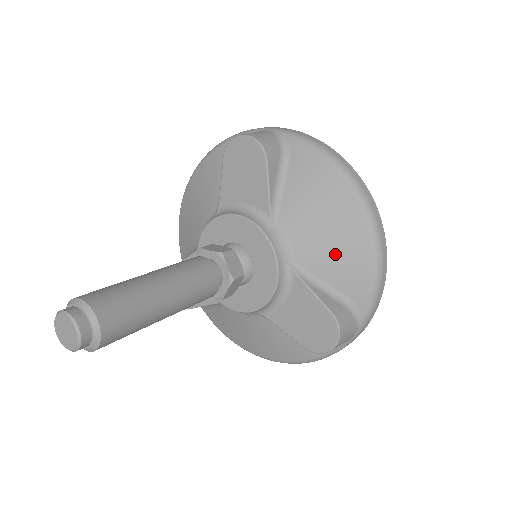
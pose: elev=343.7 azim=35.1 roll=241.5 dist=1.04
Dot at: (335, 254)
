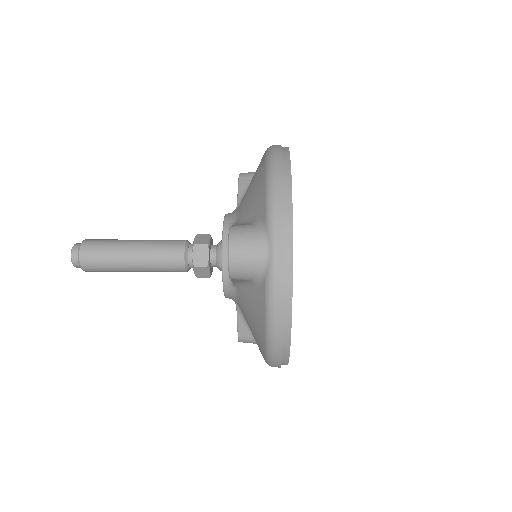
Dot at: (252, 194)
